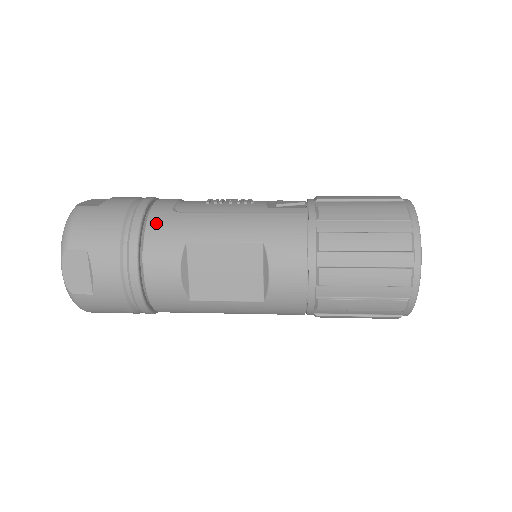
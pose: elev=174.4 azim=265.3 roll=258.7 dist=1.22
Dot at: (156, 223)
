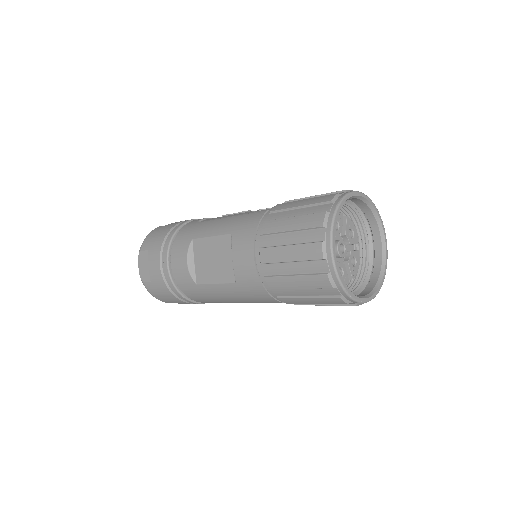
Dot at: (183, 230)
